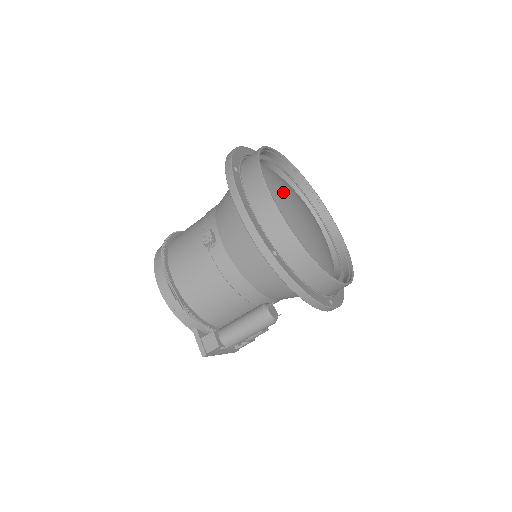
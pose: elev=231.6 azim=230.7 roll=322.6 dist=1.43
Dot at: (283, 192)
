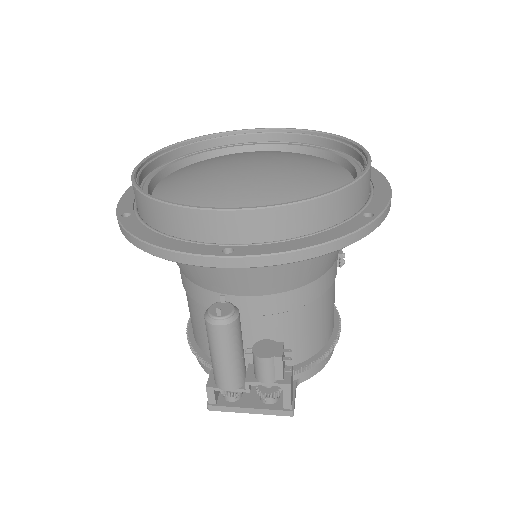
Dot at: (223, 158)
